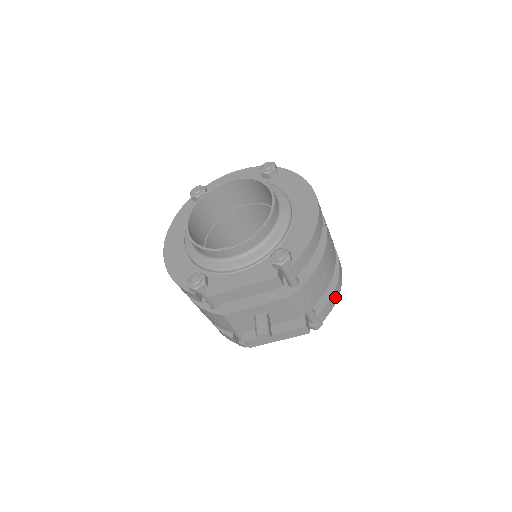
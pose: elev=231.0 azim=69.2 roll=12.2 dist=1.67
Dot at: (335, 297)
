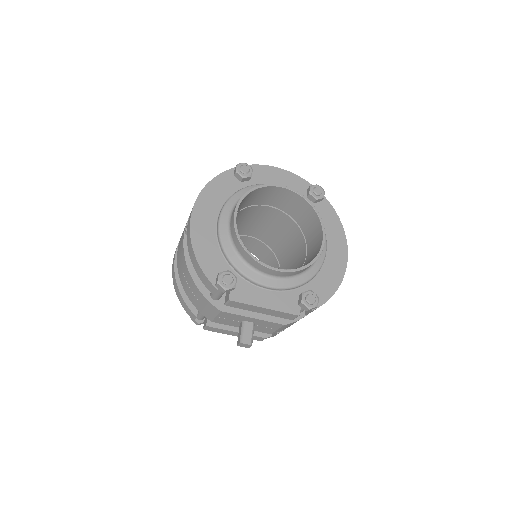
Dot at: occluded
